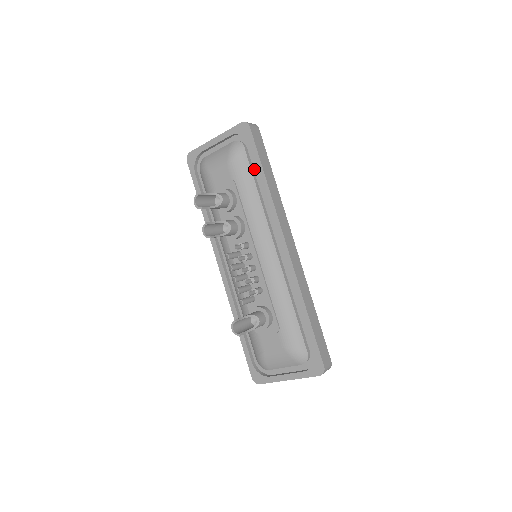
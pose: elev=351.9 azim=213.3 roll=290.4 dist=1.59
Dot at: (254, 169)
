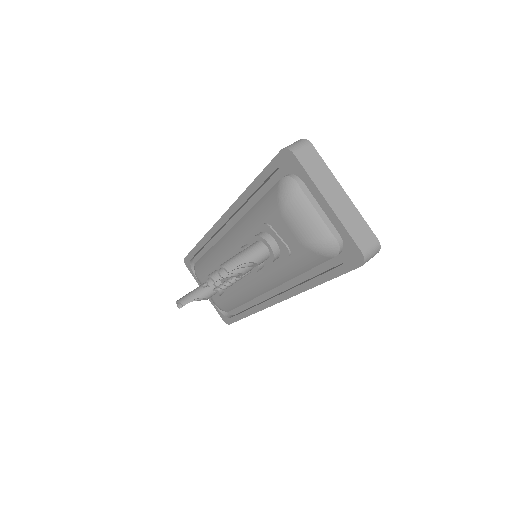
Dot at: (322, 264)
